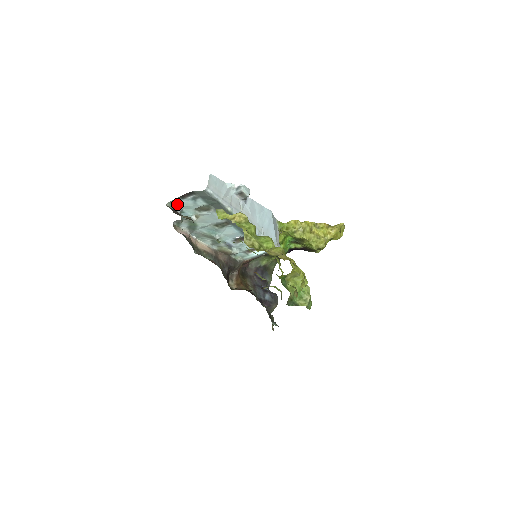
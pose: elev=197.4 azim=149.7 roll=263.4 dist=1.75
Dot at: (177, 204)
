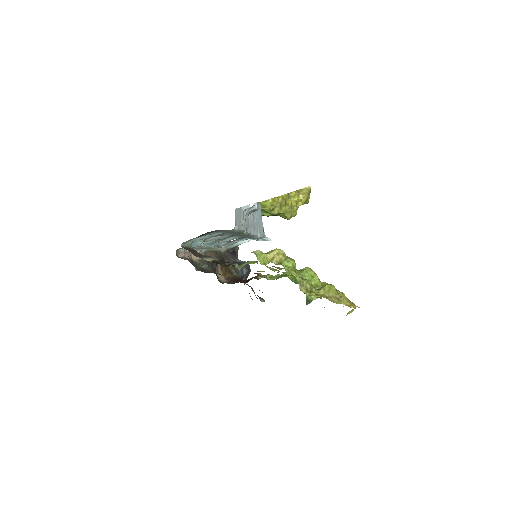
Dot at: (191, 241)
